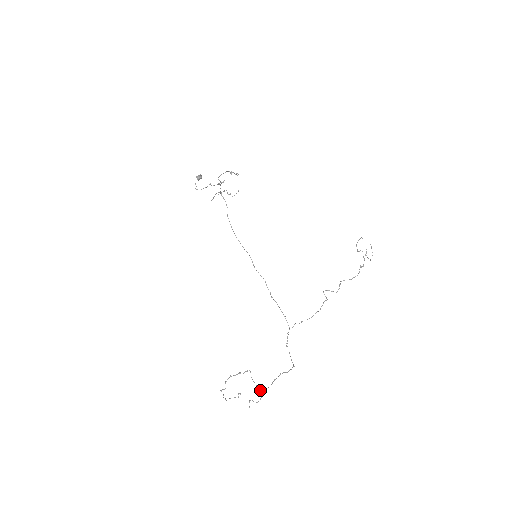
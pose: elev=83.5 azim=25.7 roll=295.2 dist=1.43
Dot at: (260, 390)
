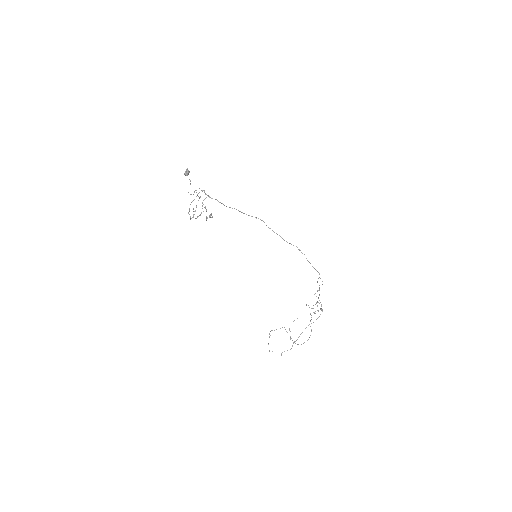
Dot at: (292, 340)
